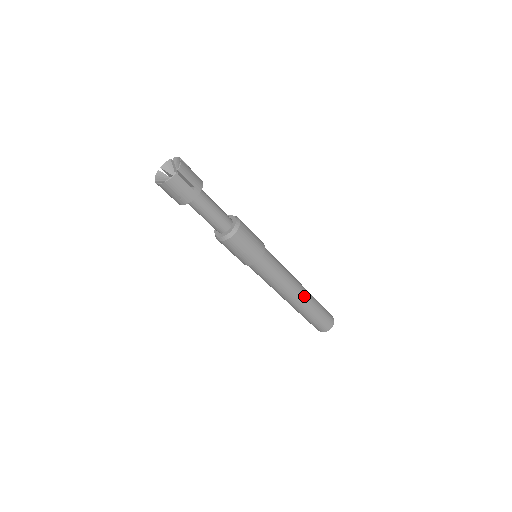
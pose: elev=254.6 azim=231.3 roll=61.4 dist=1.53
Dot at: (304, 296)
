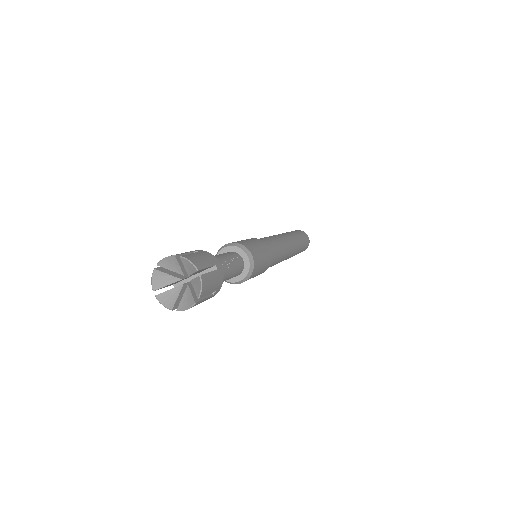
Dot at: (293, 253)
